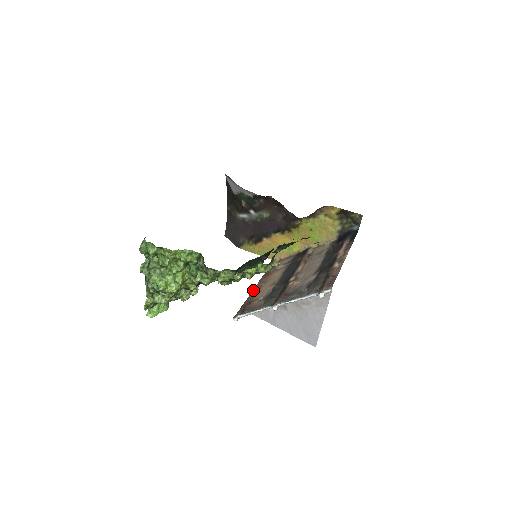
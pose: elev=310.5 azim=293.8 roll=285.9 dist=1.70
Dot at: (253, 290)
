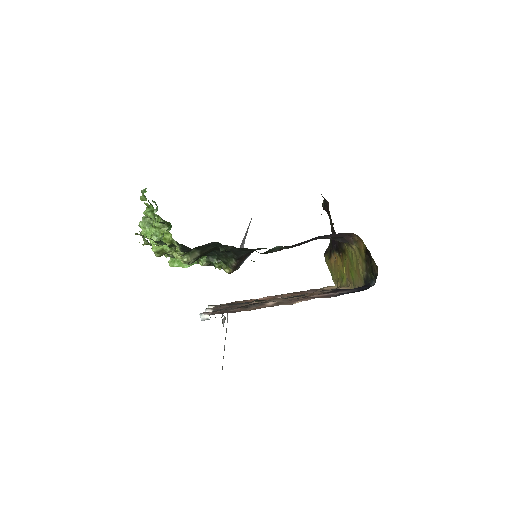
Dot at: (263, 297)
